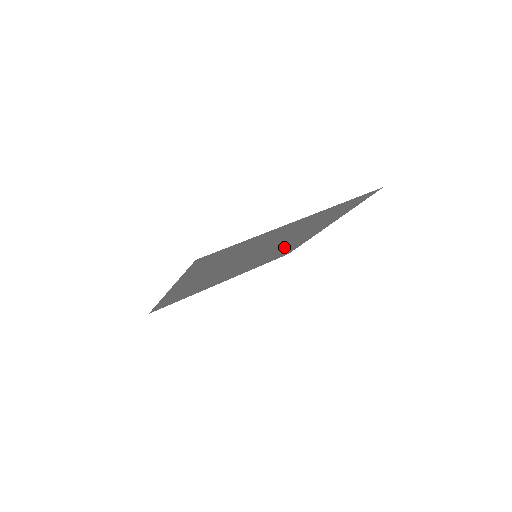
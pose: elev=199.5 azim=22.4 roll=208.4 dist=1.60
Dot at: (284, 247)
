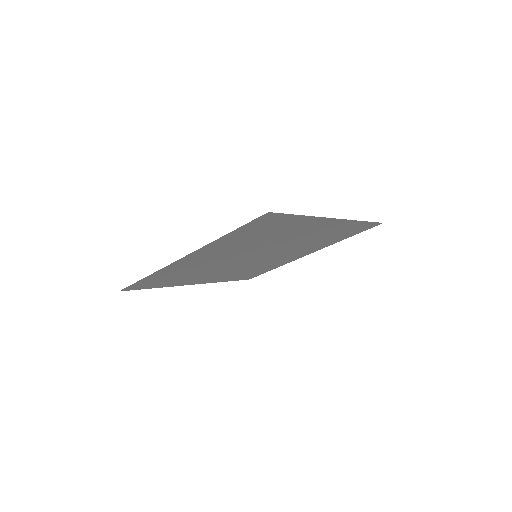
Dot at: (268, 262)
